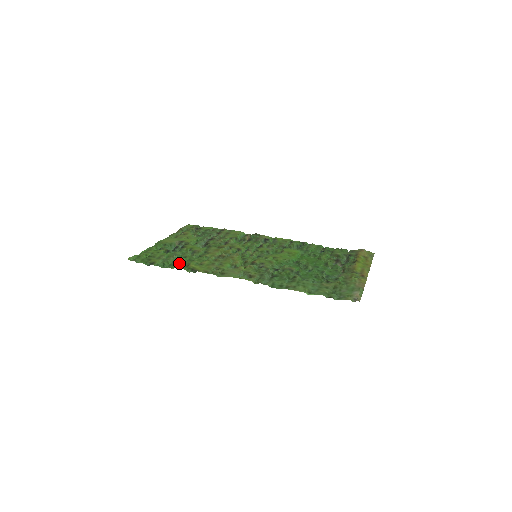
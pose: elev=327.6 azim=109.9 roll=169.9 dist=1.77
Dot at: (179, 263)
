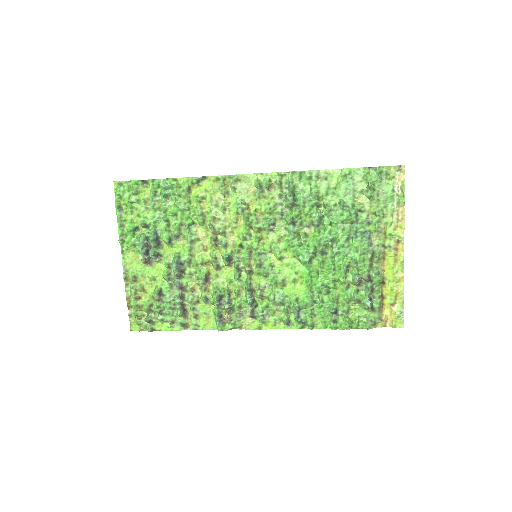
Dot at: (177, 192)
